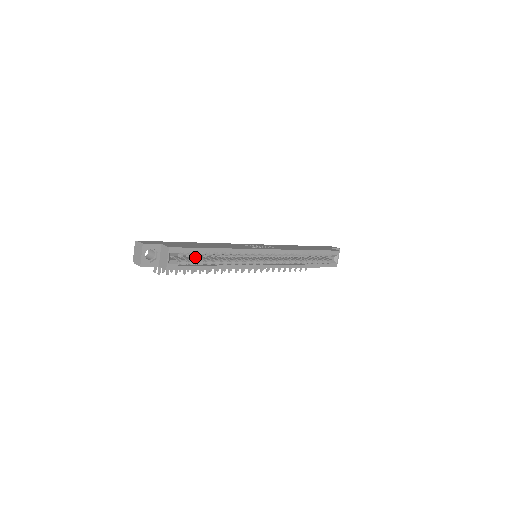
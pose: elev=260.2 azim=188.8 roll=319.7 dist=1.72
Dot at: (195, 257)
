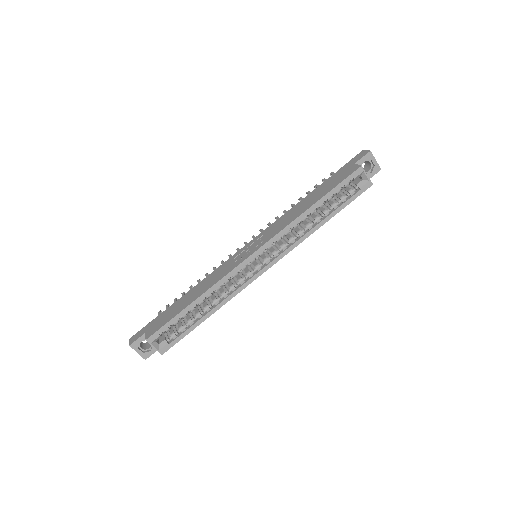
Dot at: occluded
